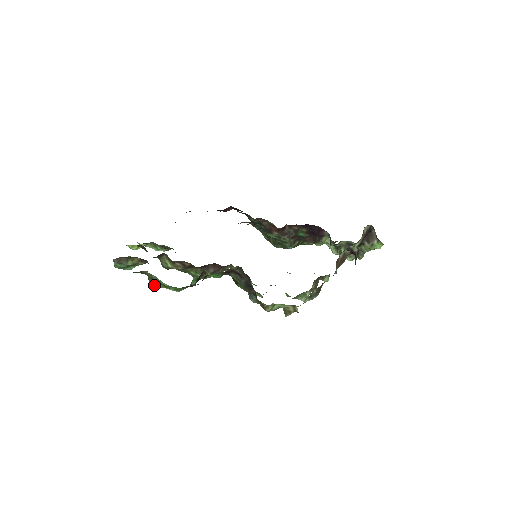
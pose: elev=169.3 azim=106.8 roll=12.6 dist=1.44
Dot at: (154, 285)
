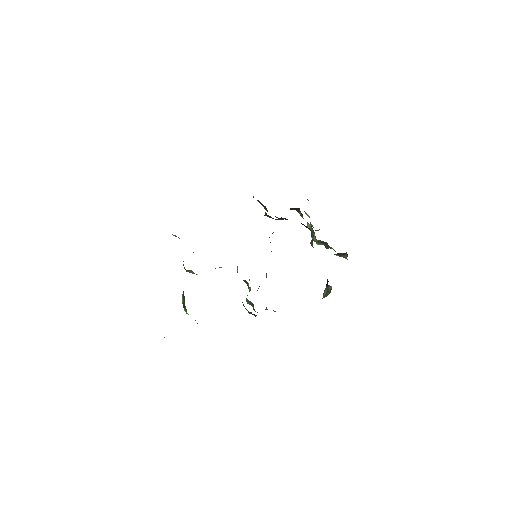
Dot at: (188, 314)
